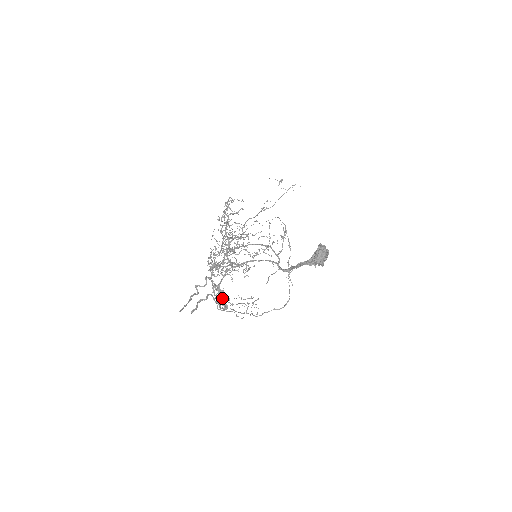
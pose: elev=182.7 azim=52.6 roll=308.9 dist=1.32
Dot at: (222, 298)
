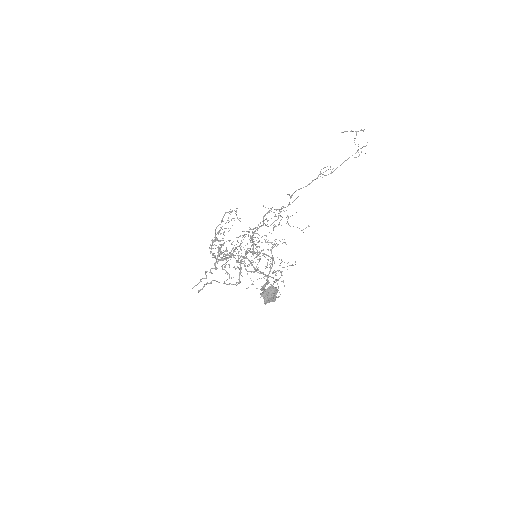
Dot at: (240, 273)
